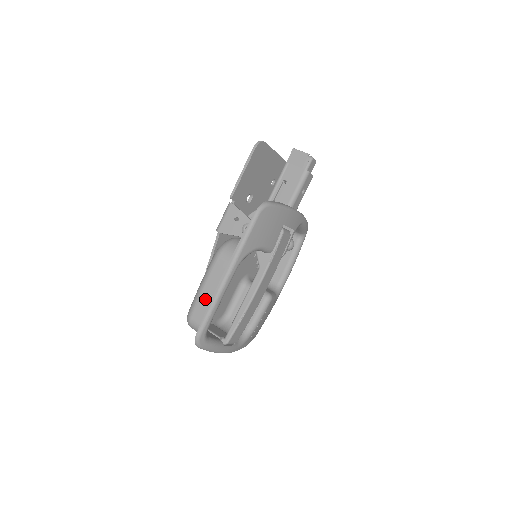
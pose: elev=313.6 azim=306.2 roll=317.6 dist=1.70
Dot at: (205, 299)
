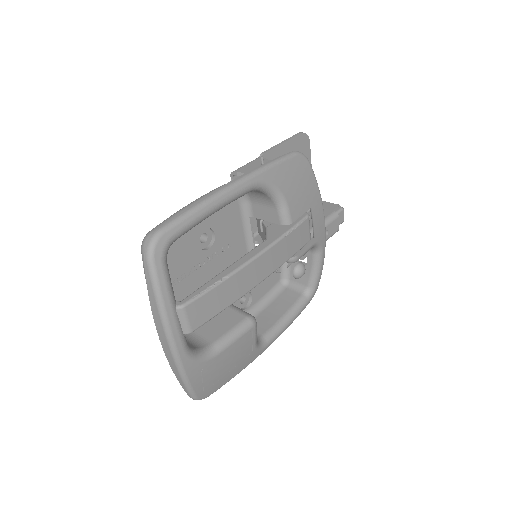
Dot at: occluded
